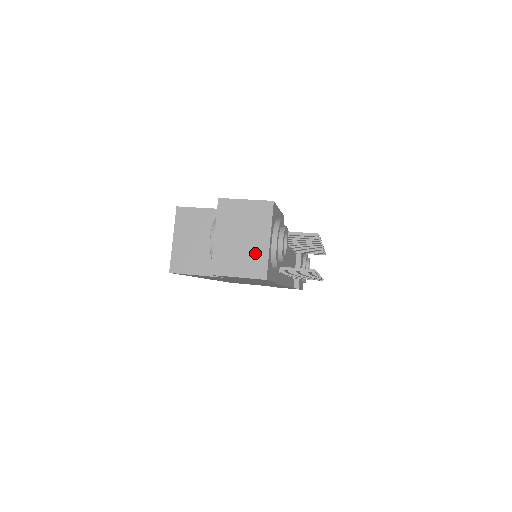
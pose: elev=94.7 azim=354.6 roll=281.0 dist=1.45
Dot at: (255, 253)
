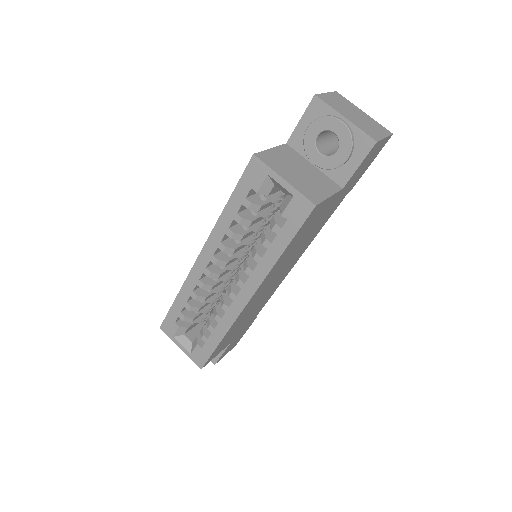
Dot at: (370, 121)
